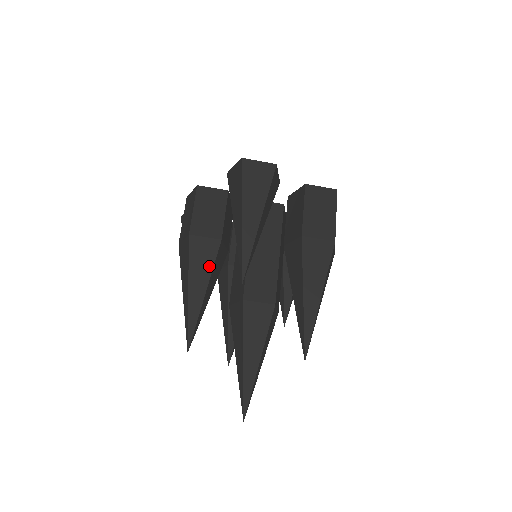
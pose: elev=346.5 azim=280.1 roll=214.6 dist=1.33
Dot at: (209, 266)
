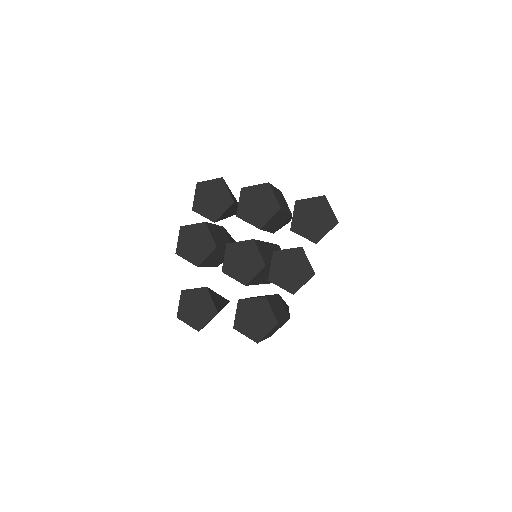
Dot at: occluded
